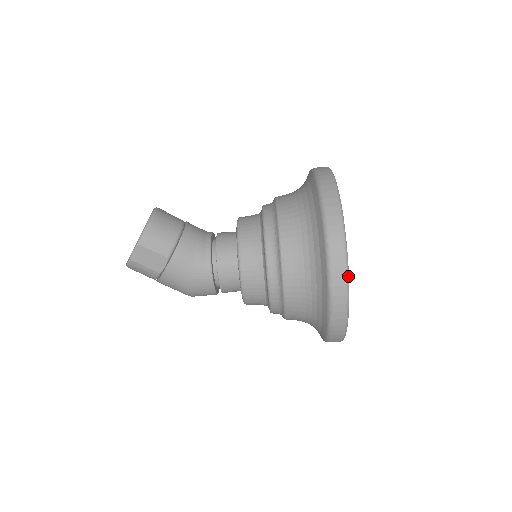
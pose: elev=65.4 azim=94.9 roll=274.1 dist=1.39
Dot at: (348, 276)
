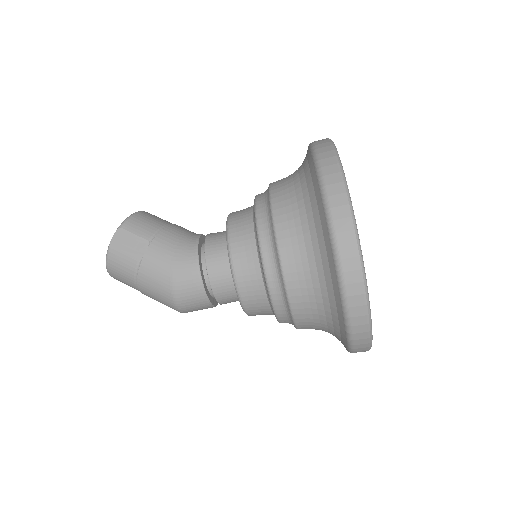
Dot at: (346, 183)
